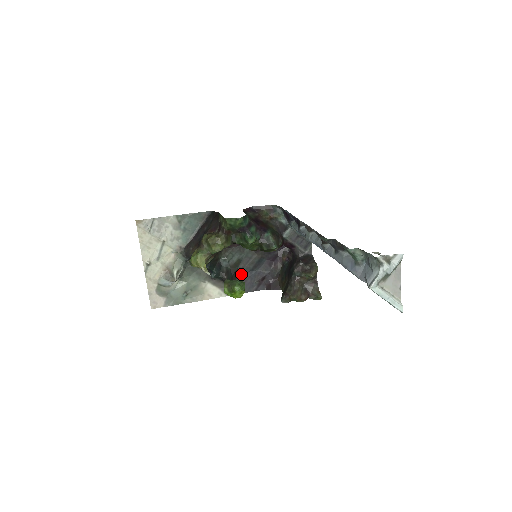
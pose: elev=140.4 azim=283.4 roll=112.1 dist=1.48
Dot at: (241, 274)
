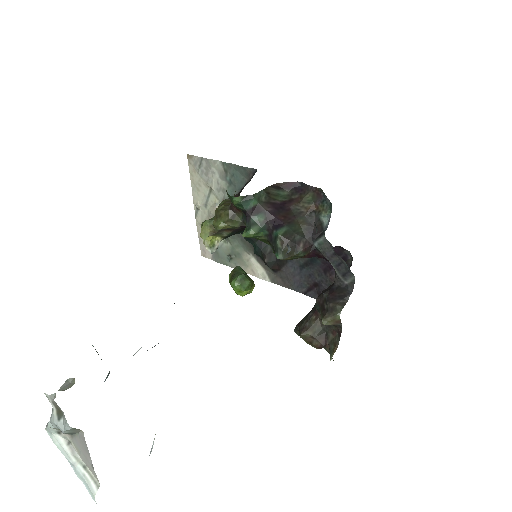
Dot at: (289, 265)
